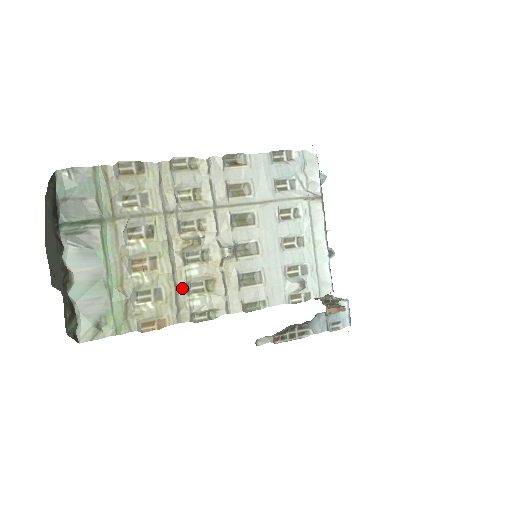
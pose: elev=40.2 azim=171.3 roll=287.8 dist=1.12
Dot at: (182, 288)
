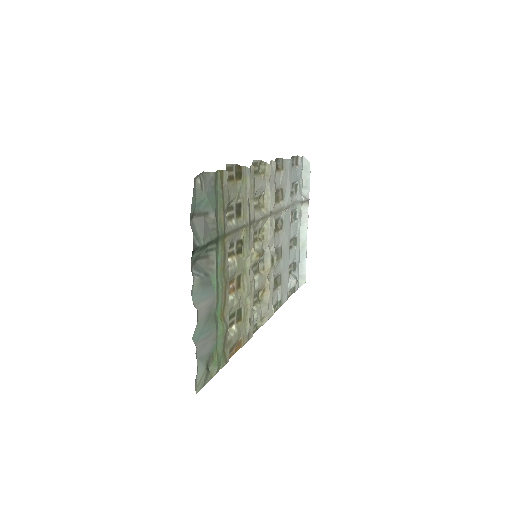
Dot at: (251, 304)
